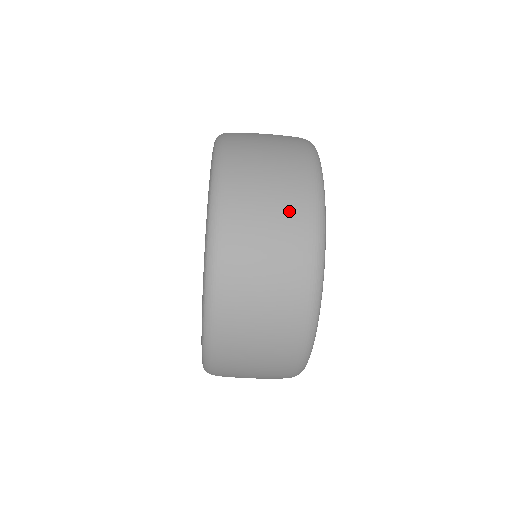
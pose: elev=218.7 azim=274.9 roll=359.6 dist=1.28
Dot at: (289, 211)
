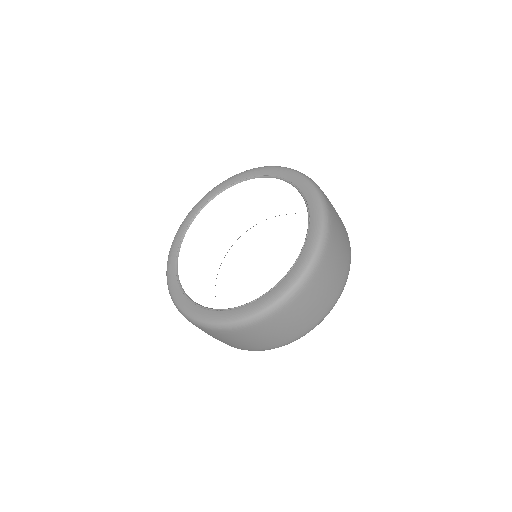
Dot at: (331, 294)
